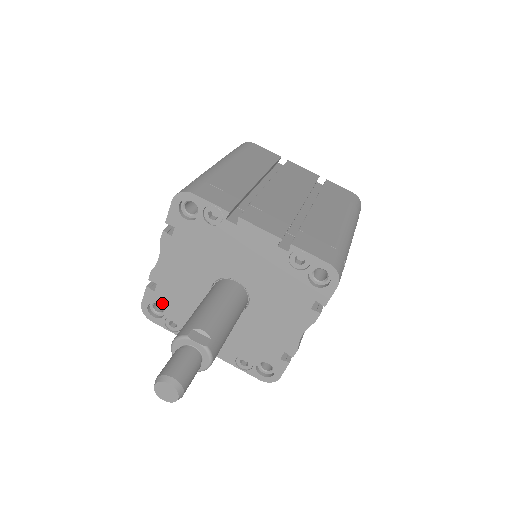
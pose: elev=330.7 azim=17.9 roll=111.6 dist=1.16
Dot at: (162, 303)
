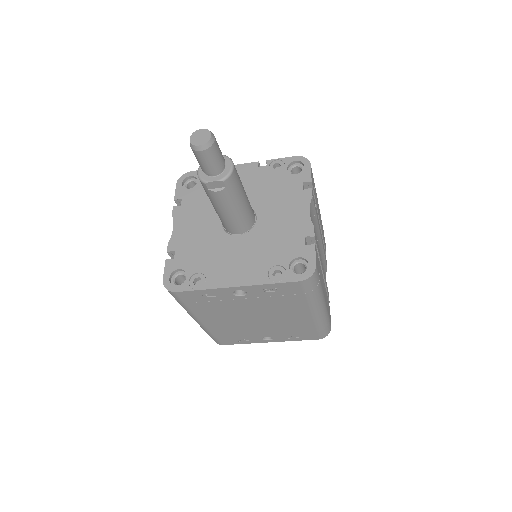
Dot at: (183, 266)
